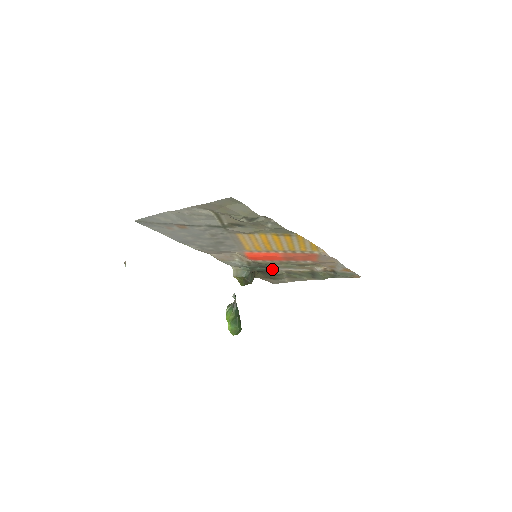
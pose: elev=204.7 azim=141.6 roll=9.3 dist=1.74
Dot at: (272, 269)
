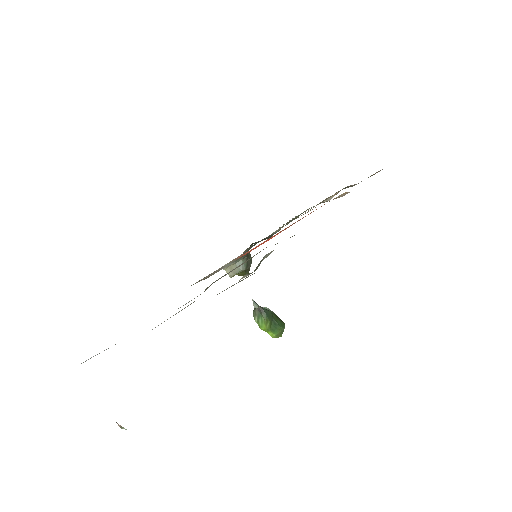
Dot at: (269, 235)
